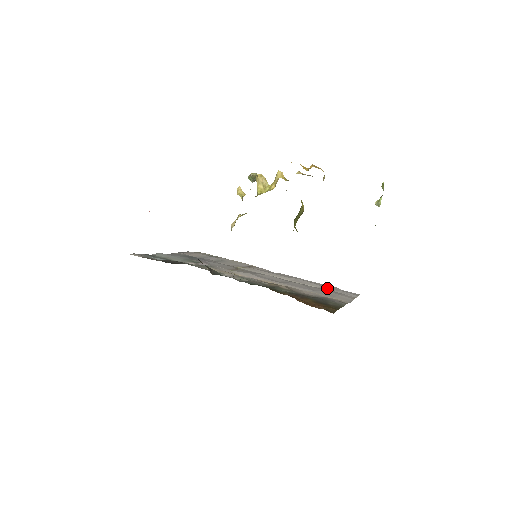
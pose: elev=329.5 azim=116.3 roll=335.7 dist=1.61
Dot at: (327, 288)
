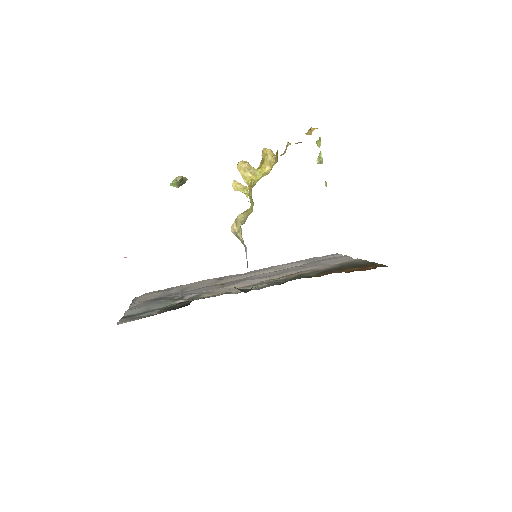
Dot at: (312, 261)
